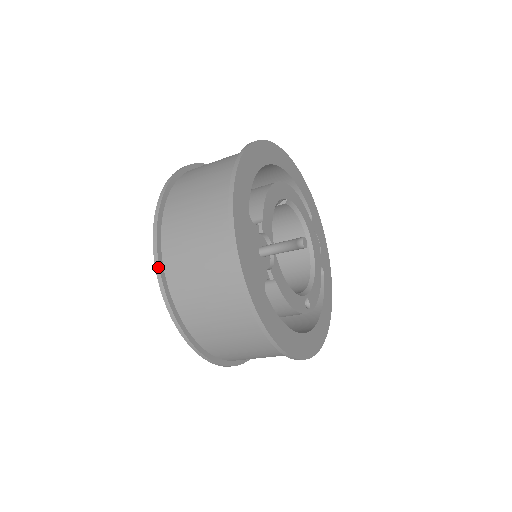
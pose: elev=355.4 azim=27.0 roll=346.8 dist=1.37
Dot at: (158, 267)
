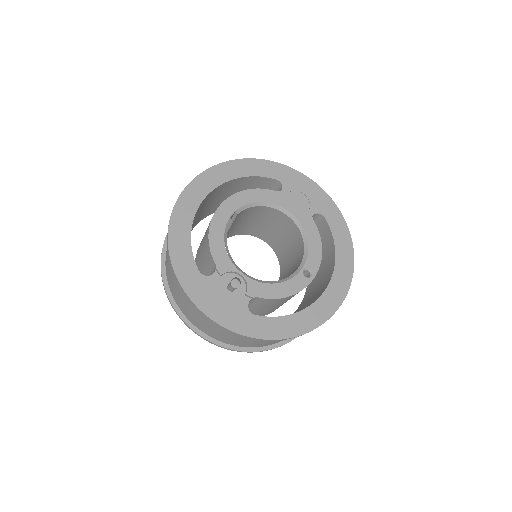
Dot at: (192, 330)
